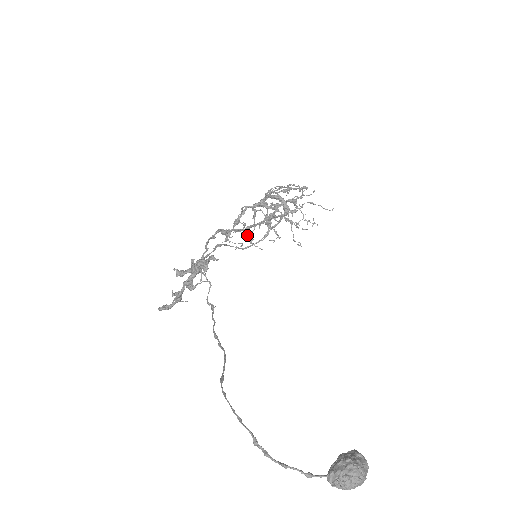
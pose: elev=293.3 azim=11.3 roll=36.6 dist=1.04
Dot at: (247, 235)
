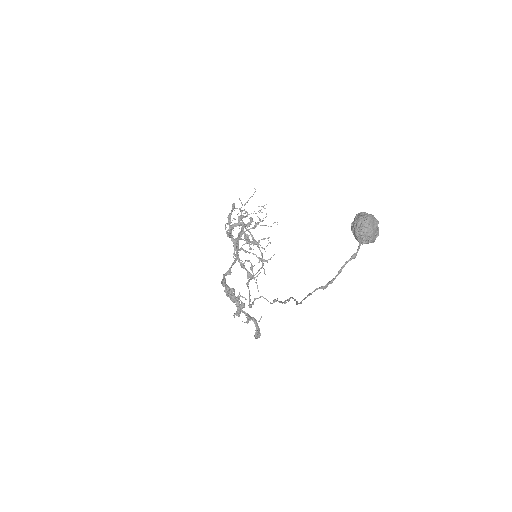
Dot at: (258, 262)
